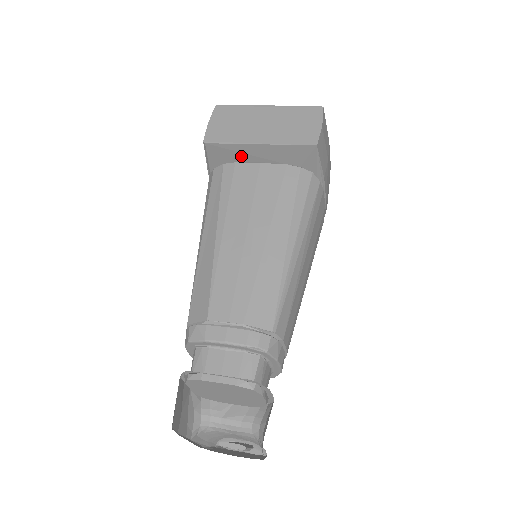
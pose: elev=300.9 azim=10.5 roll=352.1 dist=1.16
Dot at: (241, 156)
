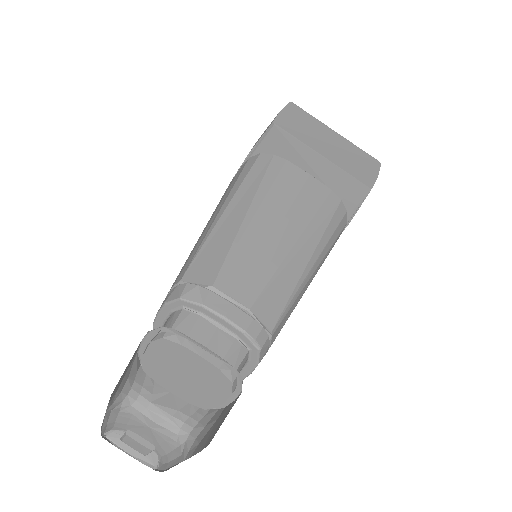
Dot at: (296, 157)
